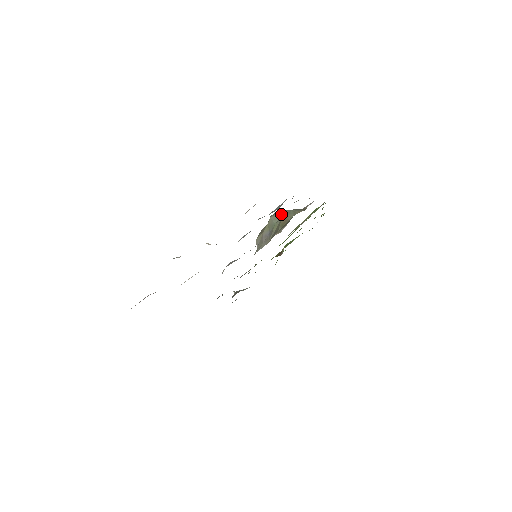
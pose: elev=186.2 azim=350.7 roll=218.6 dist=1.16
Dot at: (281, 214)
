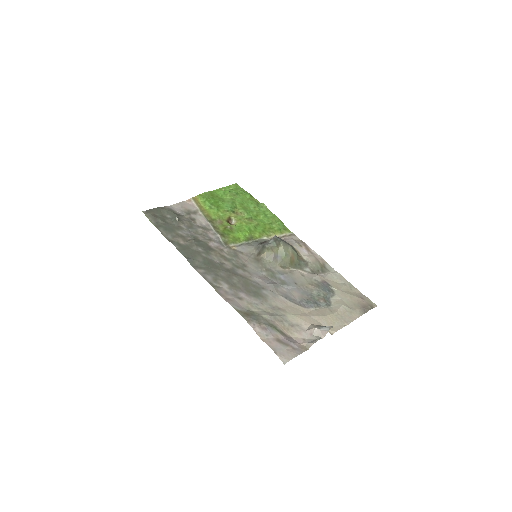
Dot at: (289, 249)
